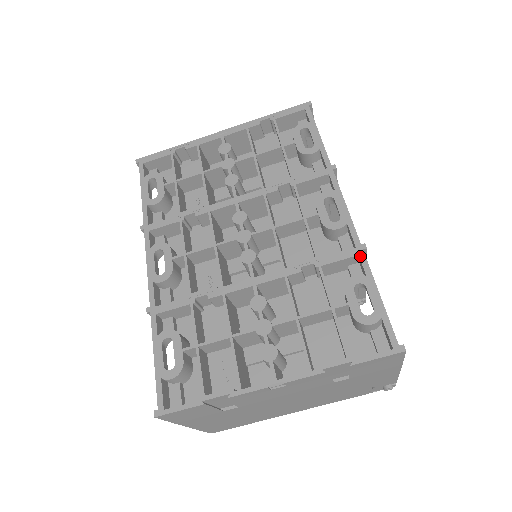
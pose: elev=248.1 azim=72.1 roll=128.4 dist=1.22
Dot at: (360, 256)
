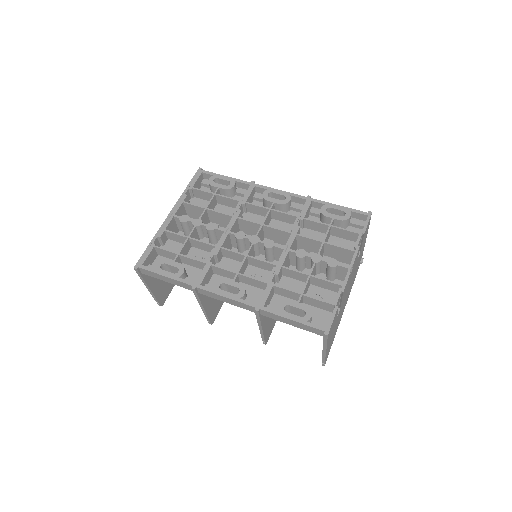
Dot at: (313, 201)
